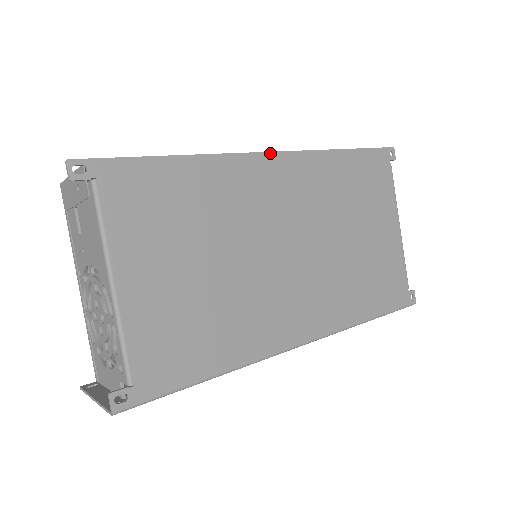
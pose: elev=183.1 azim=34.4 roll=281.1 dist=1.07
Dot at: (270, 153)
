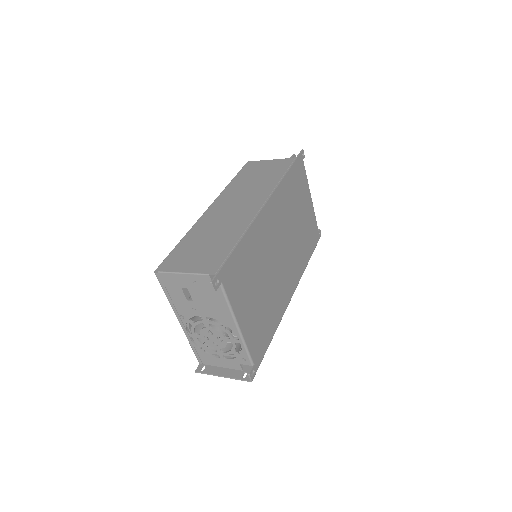
Dot at: (266, 204)
